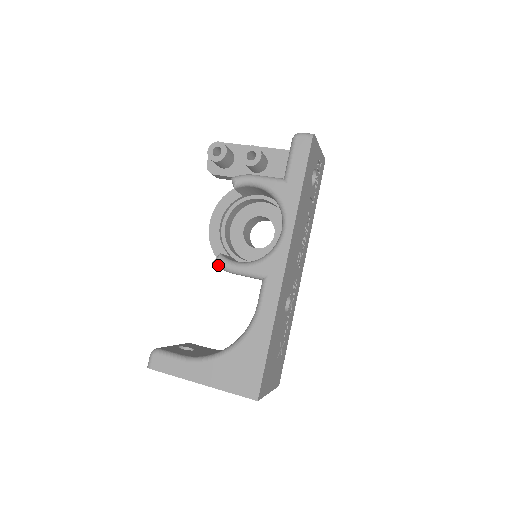
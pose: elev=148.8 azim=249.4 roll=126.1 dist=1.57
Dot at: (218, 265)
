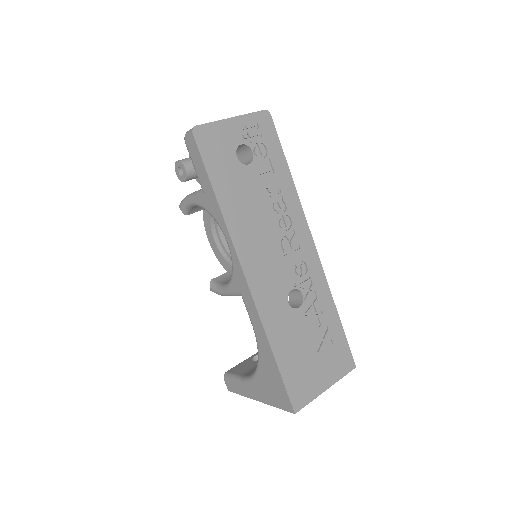
Dot at: occluded
